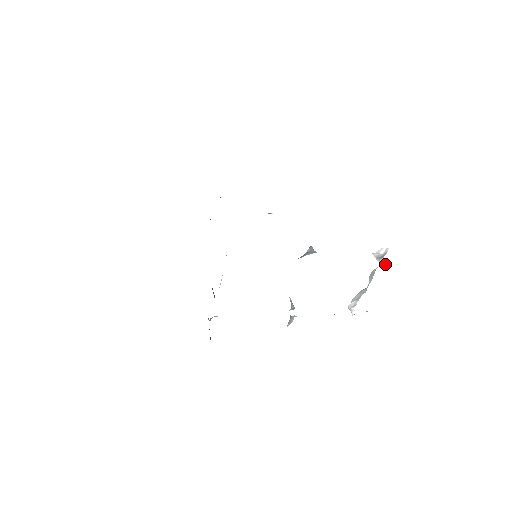
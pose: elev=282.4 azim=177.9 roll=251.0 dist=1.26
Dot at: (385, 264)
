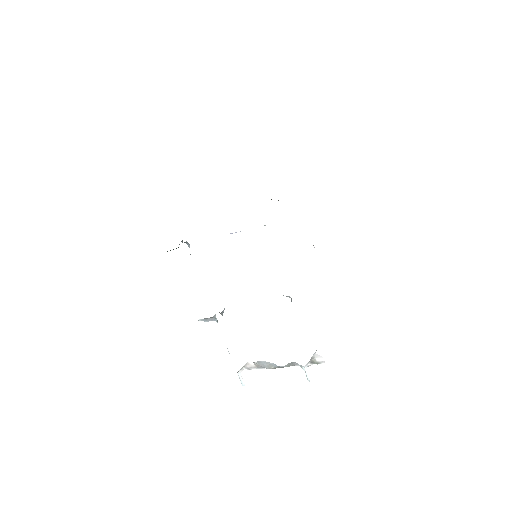
Dot at: (305, 370)
